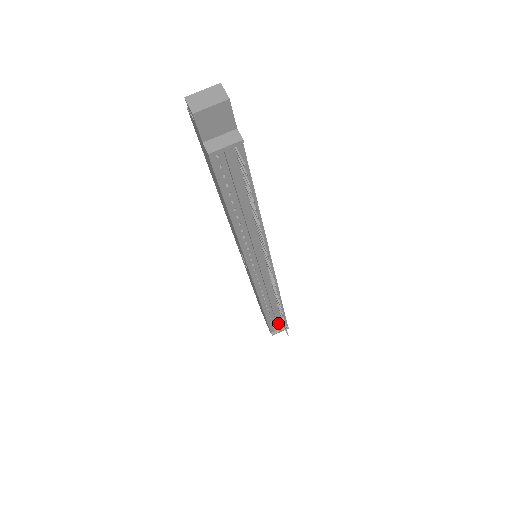
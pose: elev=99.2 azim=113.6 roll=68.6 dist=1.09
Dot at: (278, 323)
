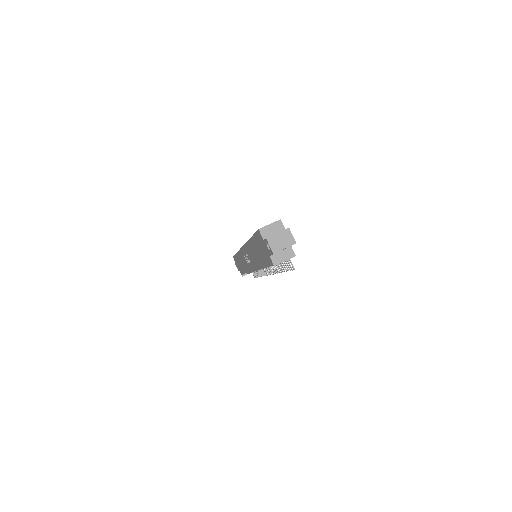
Dot at: occluded
